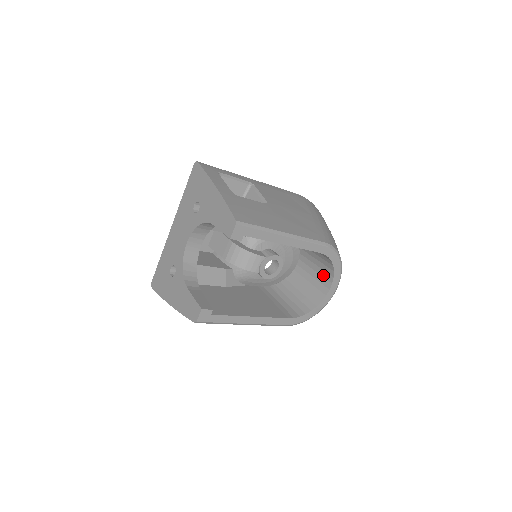
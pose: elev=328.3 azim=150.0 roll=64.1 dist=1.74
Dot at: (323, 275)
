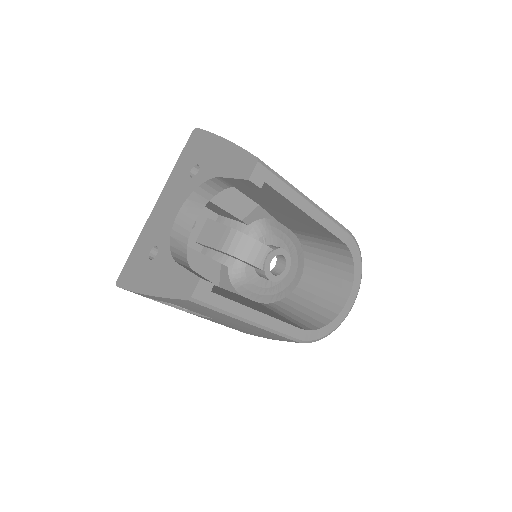
Dot at: (338, 284)
